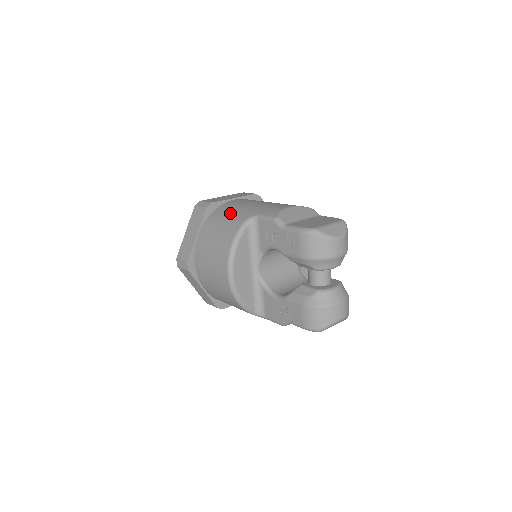
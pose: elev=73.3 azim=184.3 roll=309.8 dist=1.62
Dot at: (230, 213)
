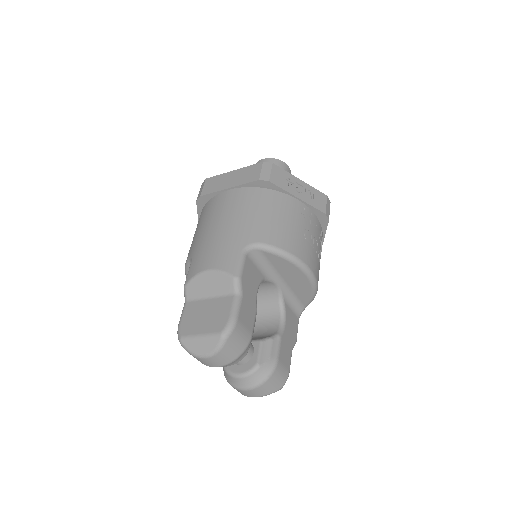
Dot at: (199, 226)
